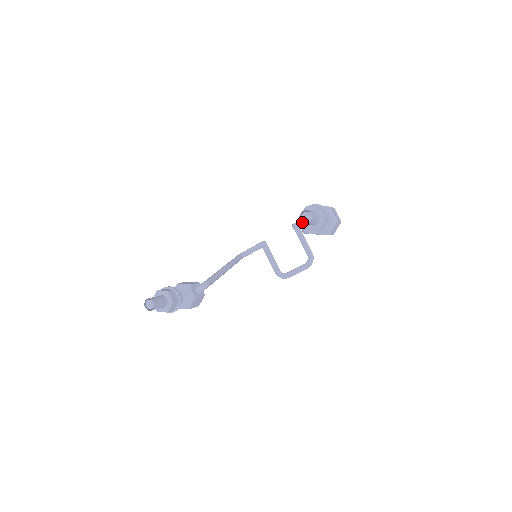
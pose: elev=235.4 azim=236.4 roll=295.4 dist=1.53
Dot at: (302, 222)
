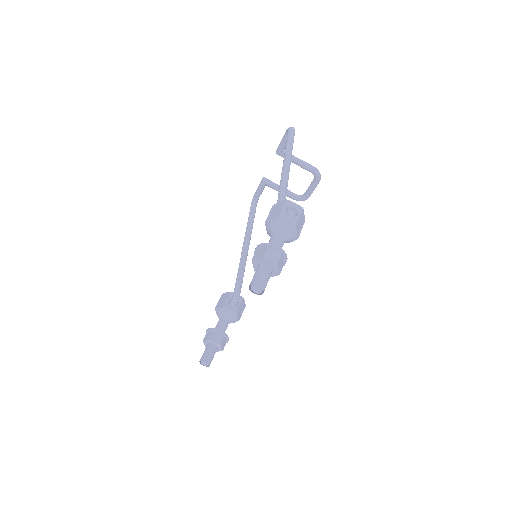
Dot at: occluded
